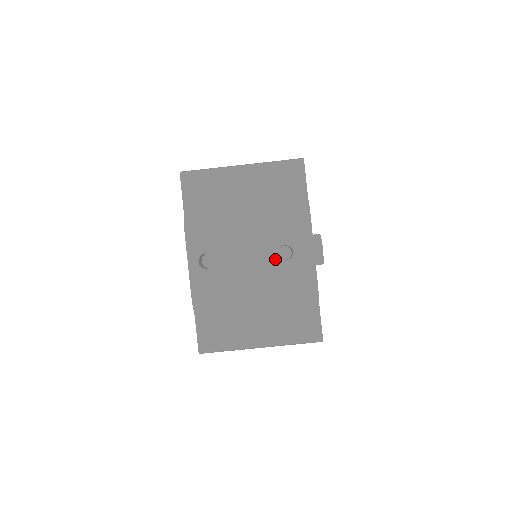
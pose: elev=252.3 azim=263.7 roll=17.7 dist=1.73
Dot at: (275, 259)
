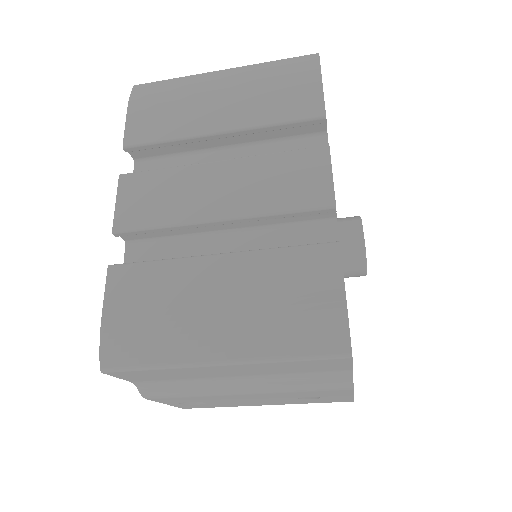
Dot at: (293, 400)
